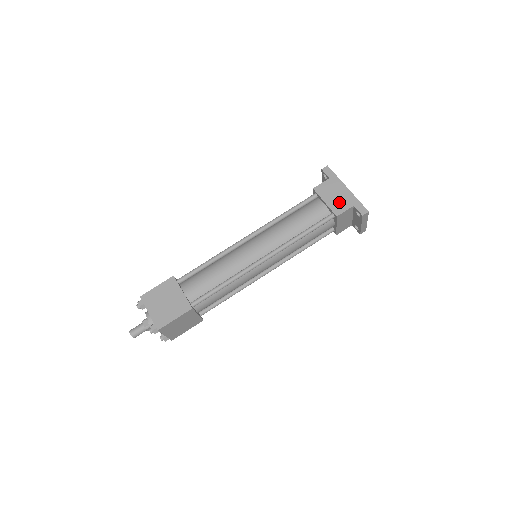
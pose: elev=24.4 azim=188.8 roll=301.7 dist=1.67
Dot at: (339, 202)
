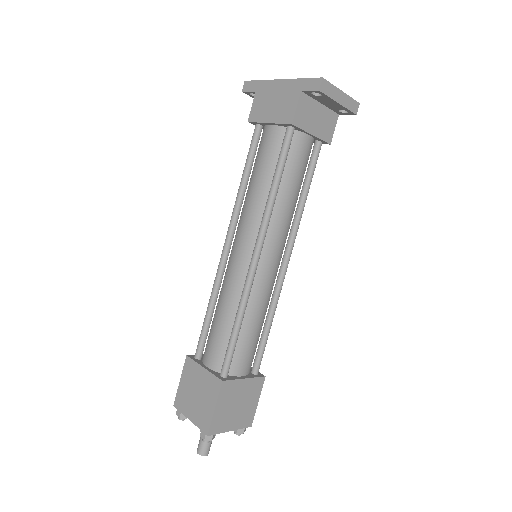
Dot at: (283, 105)
